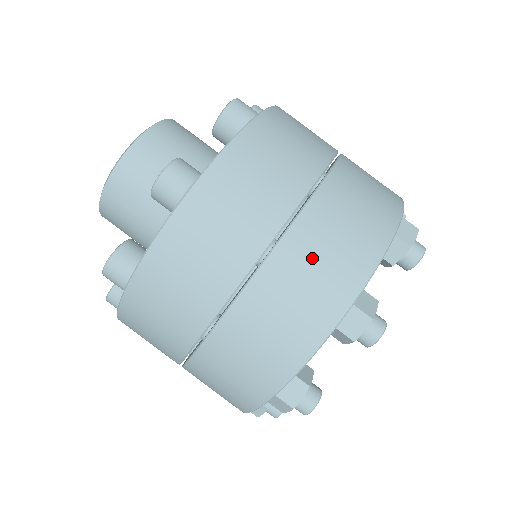
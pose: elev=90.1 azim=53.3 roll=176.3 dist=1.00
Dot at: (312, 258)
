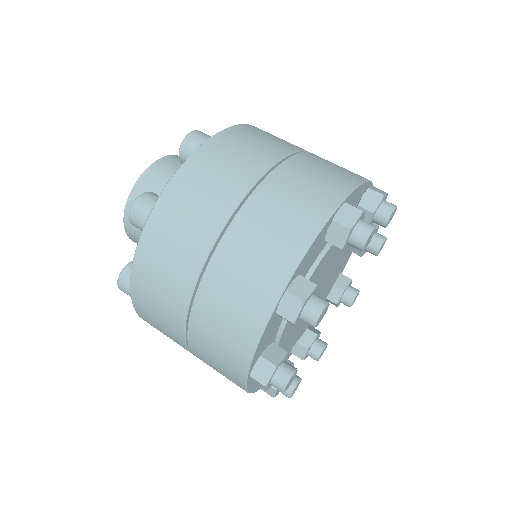
Dot at: occluded
